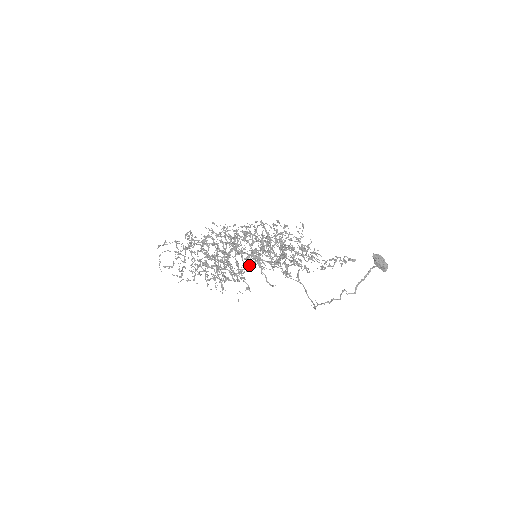
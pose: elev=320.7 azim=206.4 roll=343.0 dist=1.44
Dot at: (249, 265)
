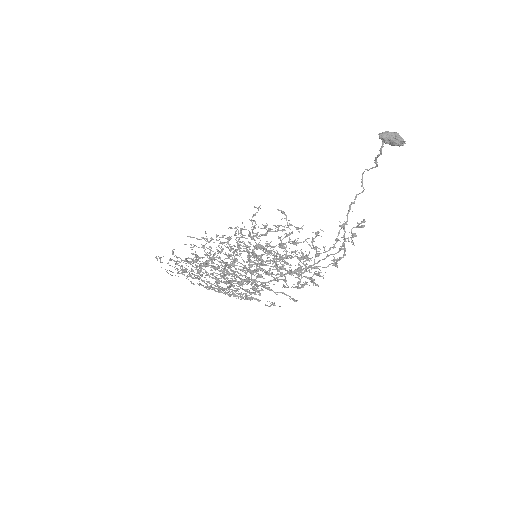
Dot at: (257, 276)
